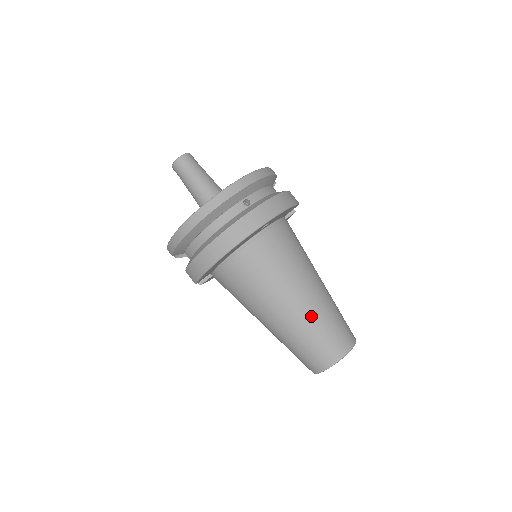
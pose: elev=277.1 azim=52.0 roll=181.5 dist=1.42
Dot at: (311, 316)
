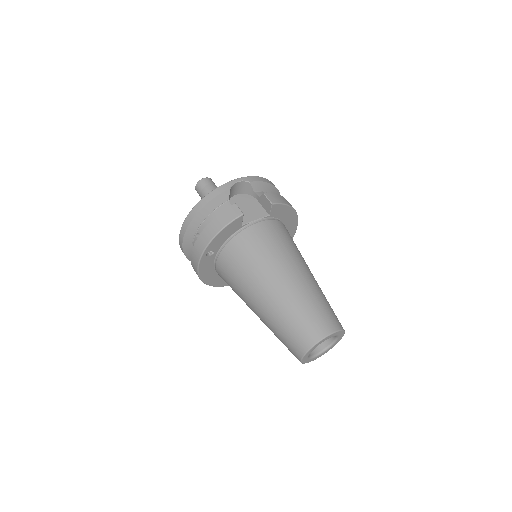
Dot at: (269, 321)
